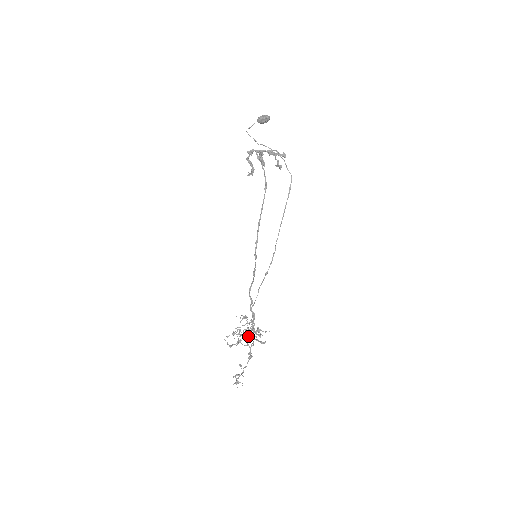
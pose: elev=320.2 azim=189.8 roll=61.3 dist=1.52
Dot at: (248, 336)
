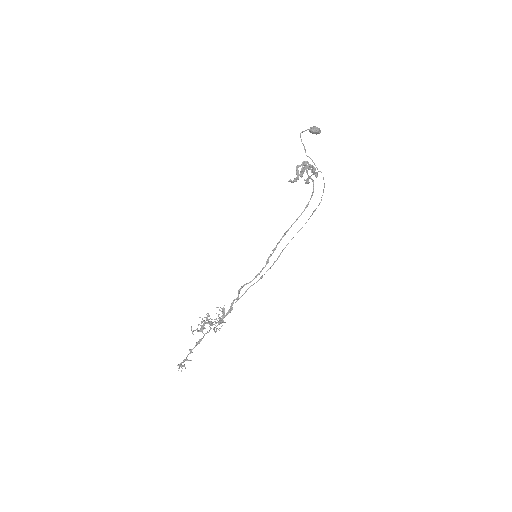
Dot at: (204, 322)
